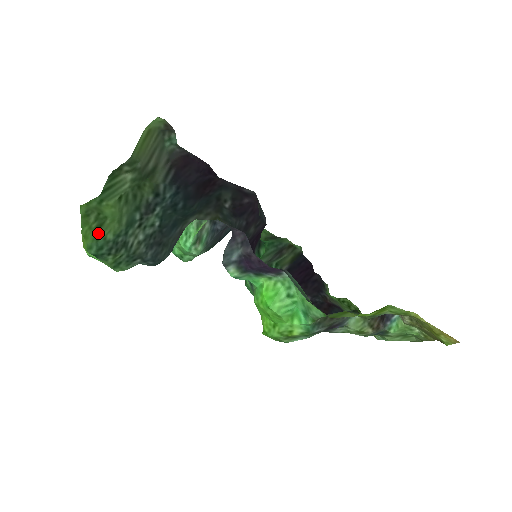
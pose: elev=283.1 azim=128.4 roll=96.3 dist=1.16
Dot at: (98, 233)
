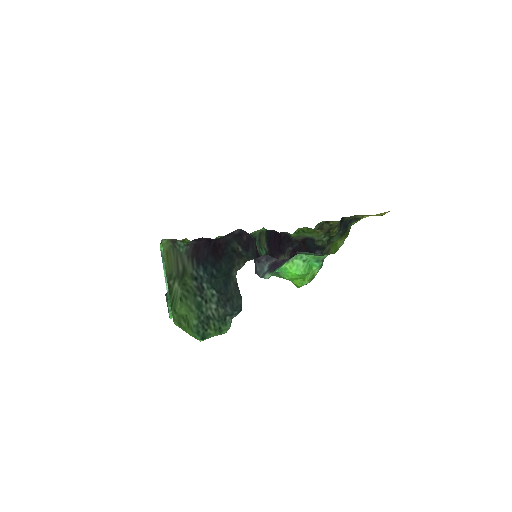
Dot at: (190, 327)
